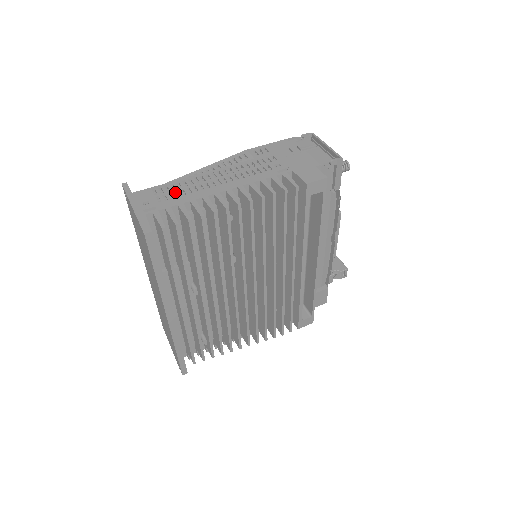
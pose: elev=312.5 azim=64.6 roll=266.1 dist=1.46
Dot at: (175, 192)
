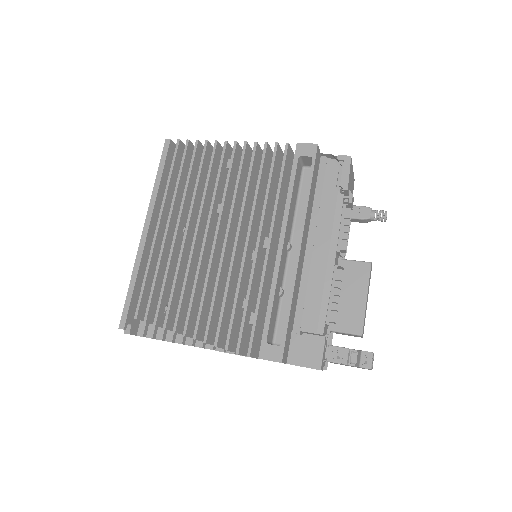
Dot at: occluded
